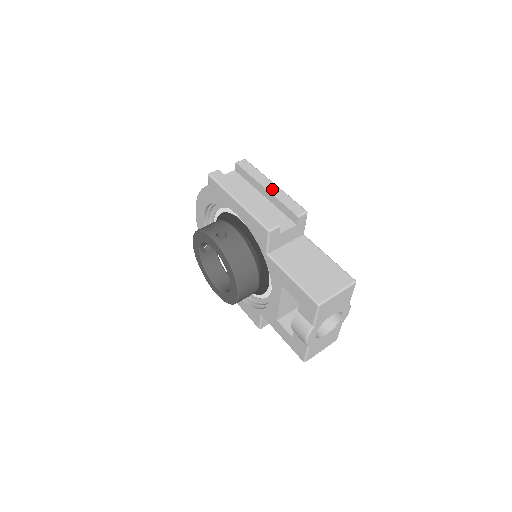
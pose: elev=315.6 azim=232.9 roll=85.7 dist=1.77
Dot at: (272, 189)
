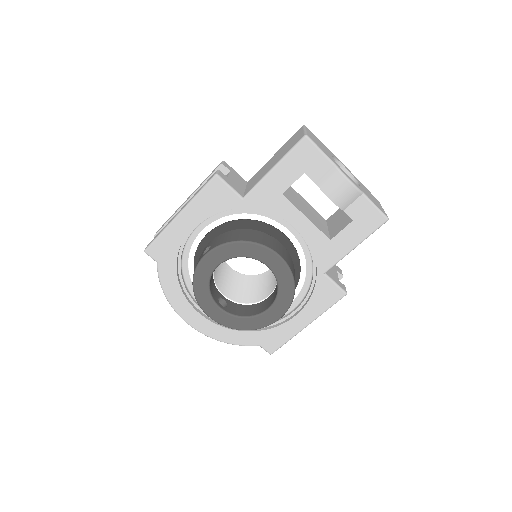
Dot at: (190, 195)
